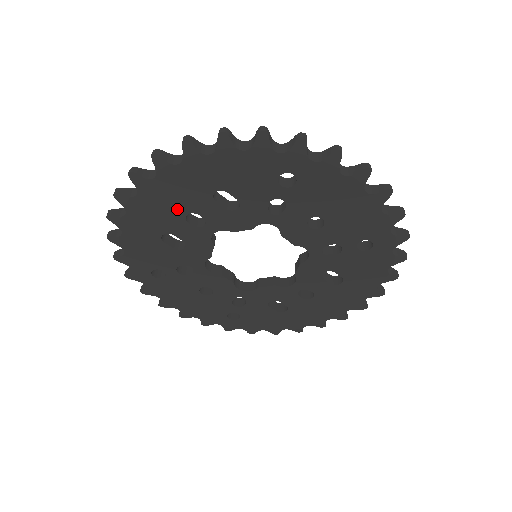
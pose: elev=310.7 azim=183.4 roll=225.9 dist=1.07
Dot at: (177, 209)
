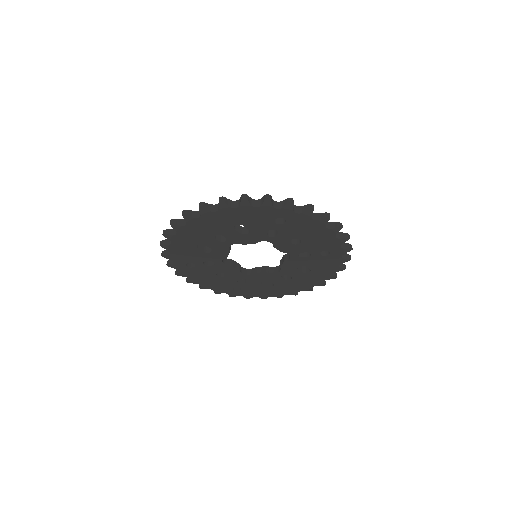
Dot at: (210, 233)
